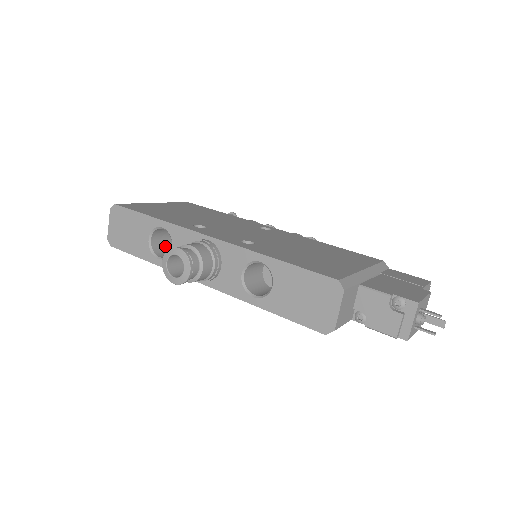
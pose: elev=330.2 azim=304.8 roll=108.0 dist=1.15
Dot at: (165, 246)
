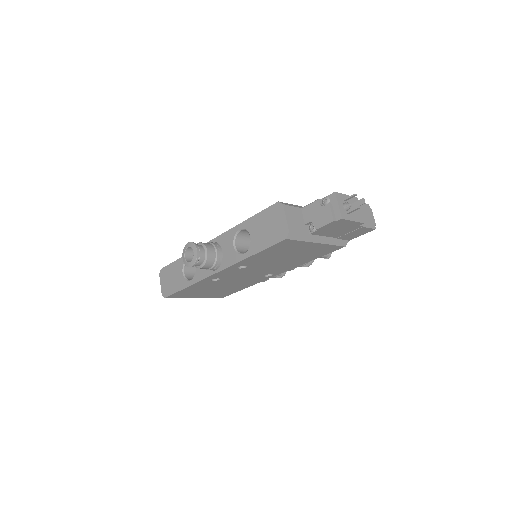
Dot at: occluded
